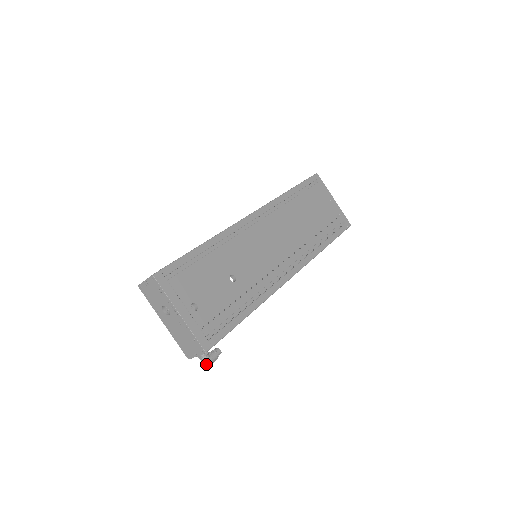
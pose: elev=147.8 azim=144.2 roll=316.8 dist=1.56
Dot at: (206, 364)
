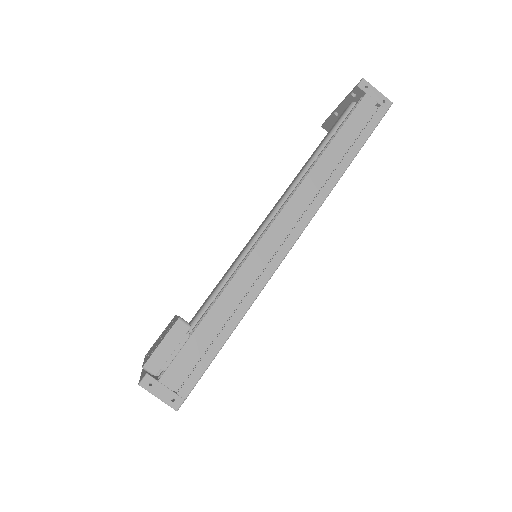
Dot at: occluded
